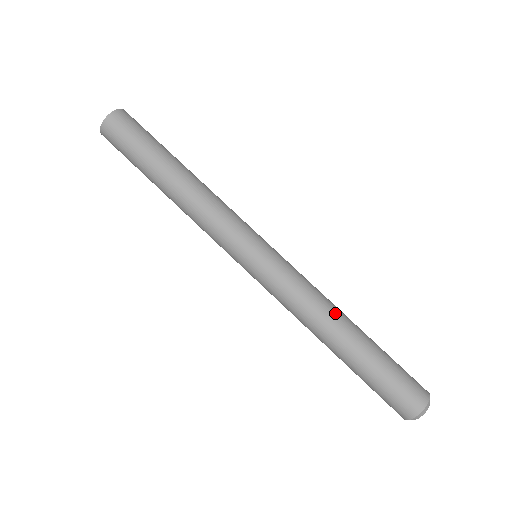
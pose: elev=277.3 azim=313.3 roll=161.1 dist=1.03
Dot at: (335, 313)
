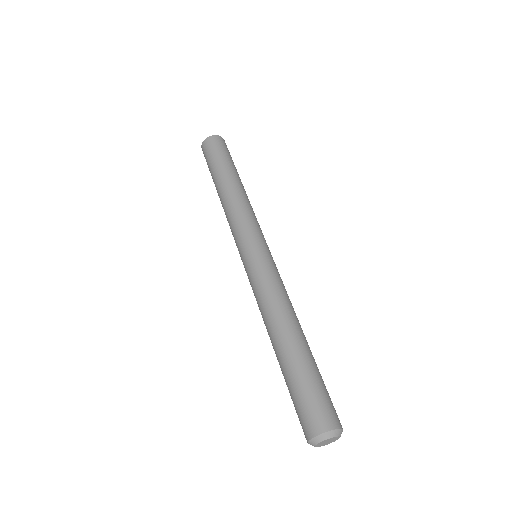
Dot at: (290, 316)
